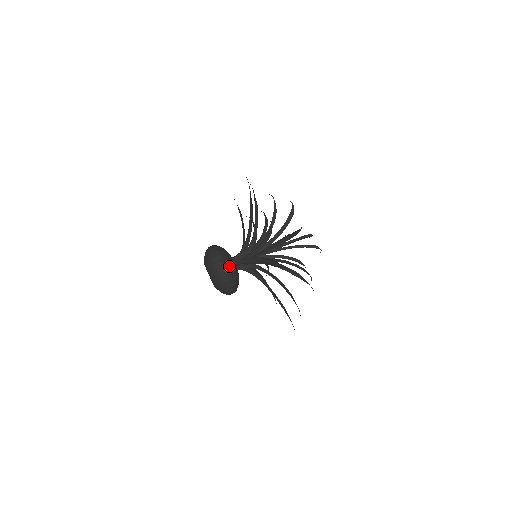
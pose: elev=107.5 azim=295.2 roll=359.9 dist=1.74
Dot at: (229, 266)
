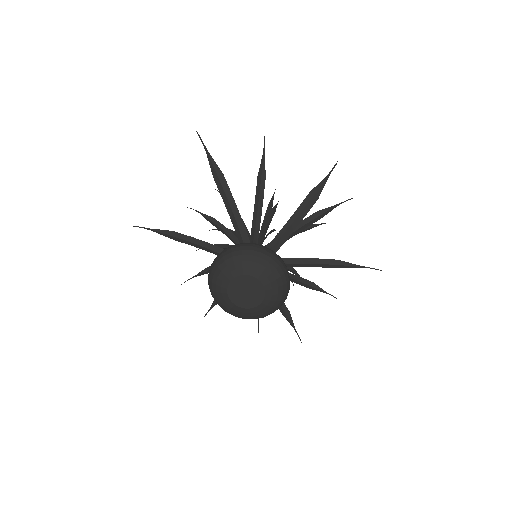
Dot at: occluded
